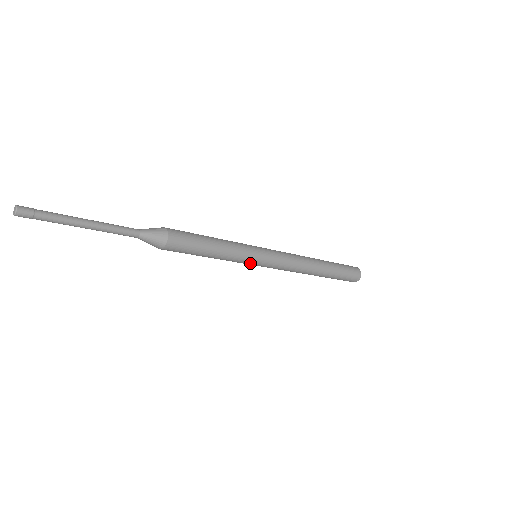
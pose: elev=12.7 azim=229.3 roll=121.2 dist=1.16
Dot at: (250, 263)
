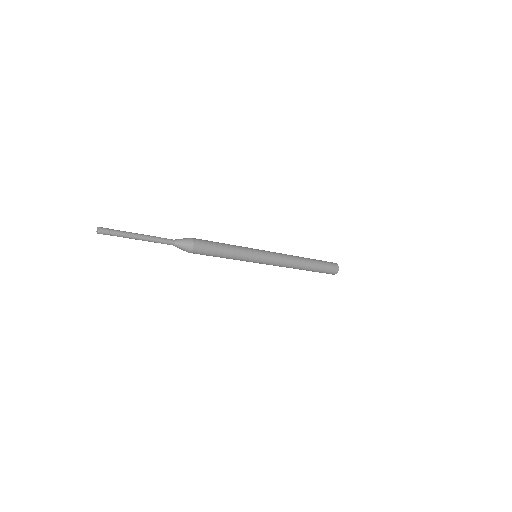
Dot at: (254, 258)
